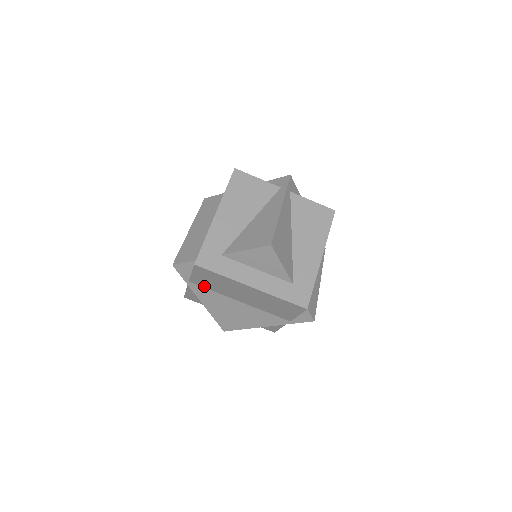
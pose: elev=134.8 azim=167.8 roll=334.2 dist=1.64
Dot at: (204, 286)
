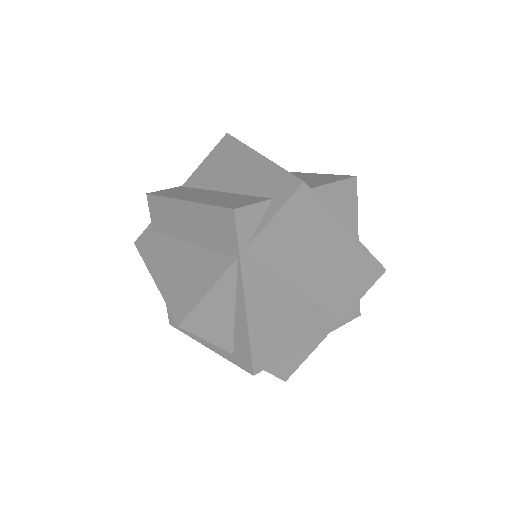
Dot at: (265, 257)
